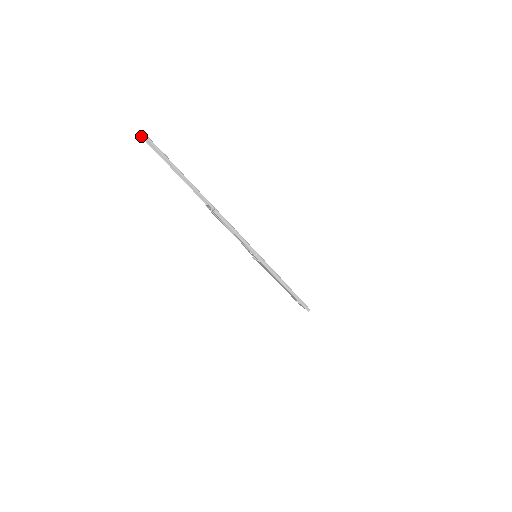
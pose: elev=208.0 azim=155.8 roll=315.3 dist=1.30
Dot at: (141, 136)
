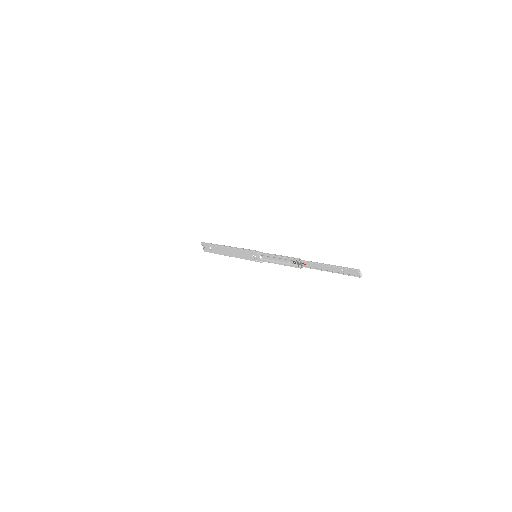
Dot at: (360, 276)
